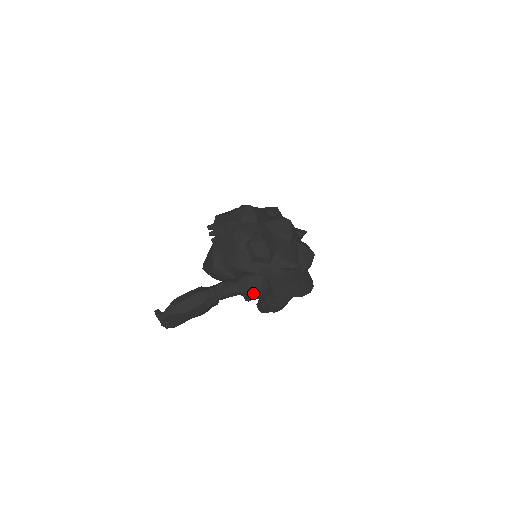
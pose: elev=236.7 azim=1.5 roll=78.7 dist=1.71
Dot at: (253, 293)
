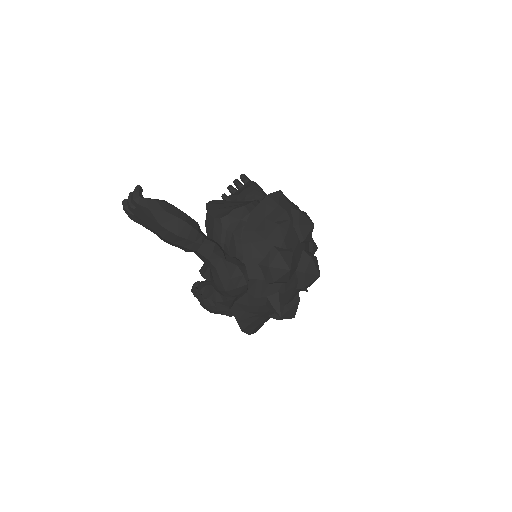
Dot at: (223, 284)
